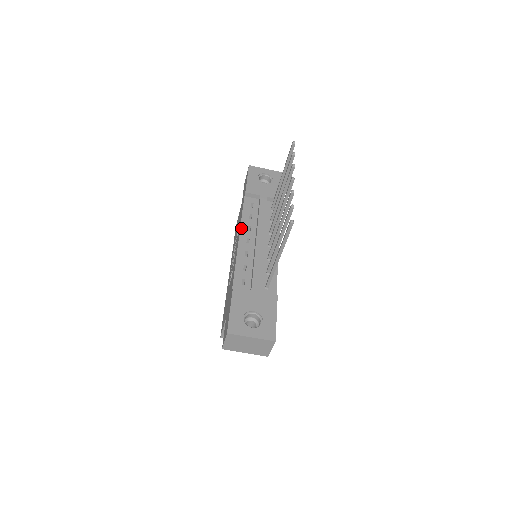
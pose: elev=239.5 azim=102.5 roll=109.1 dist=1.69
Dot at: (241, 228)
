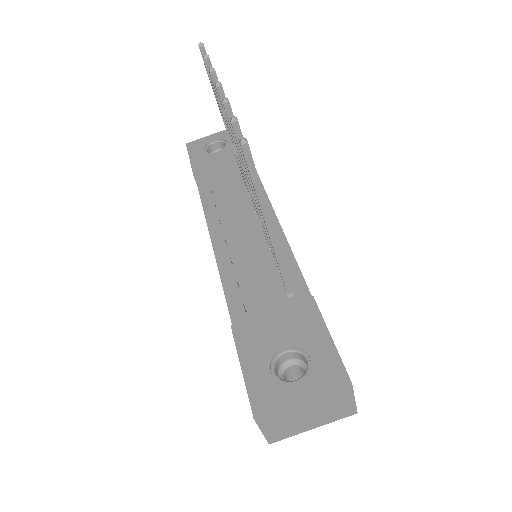
Dot at: (209, 228)
